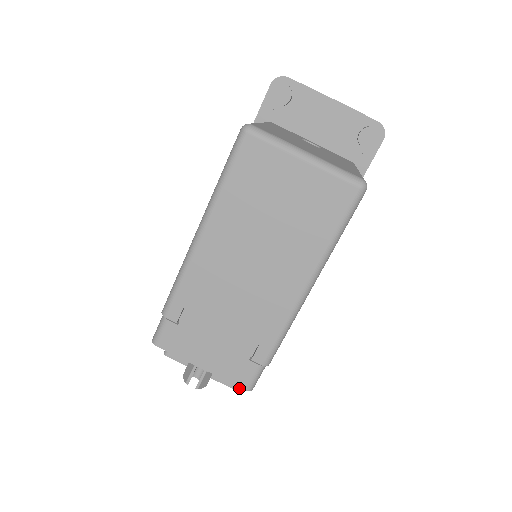
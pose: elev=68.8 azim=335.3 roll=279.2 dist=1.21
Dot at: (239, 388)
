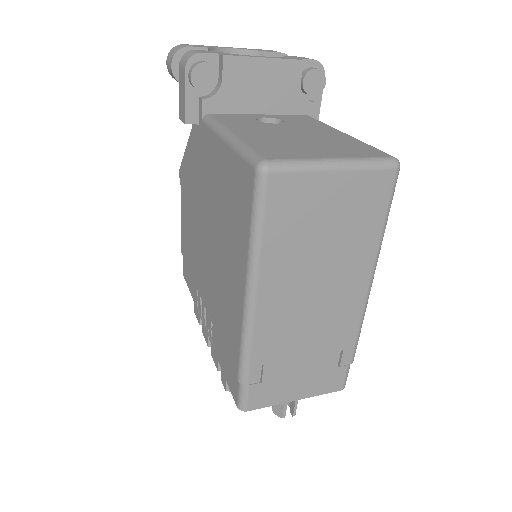
Dot at: occluded
